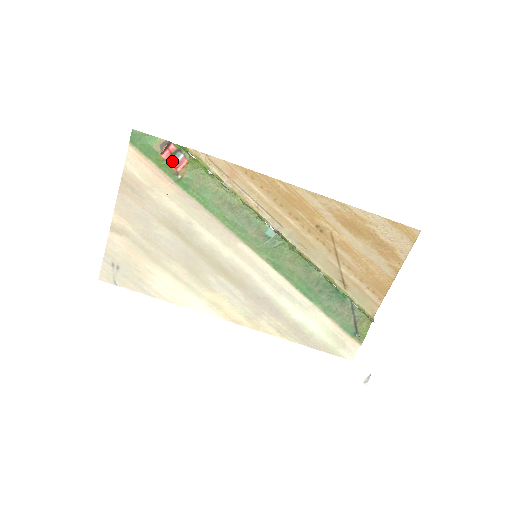
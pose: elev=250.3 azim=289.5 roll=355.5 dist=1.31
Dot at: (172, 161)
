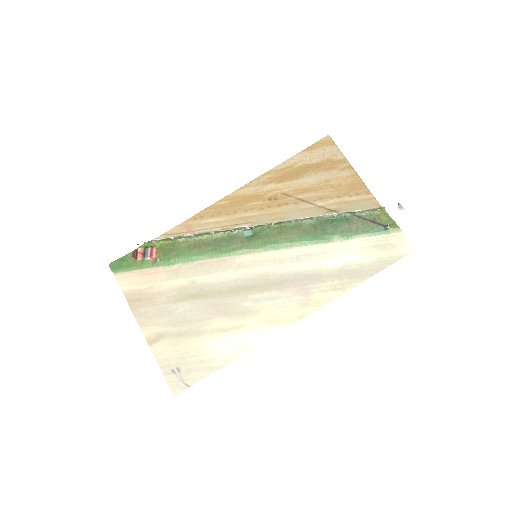
Dot at: (146, 257)
